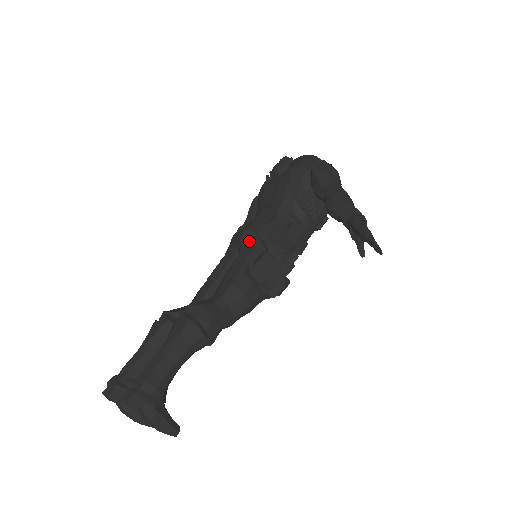
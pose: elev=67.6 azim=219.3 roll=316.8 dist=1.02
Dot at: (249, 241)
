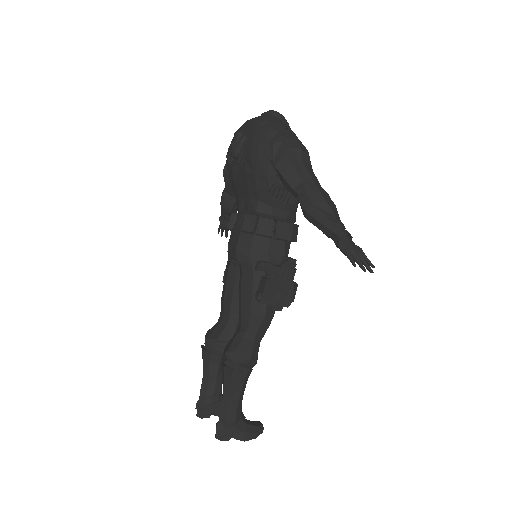
Dot at: (245, 261)
